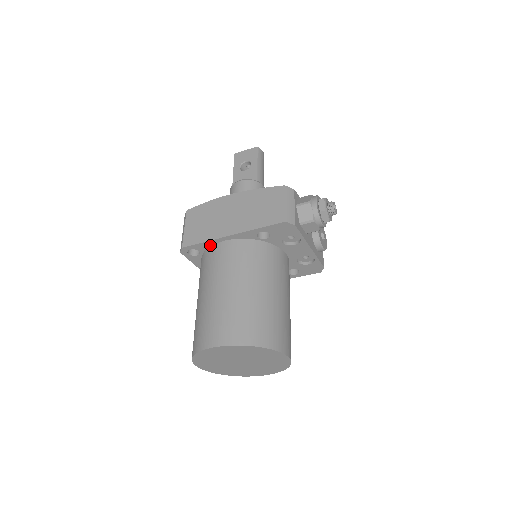
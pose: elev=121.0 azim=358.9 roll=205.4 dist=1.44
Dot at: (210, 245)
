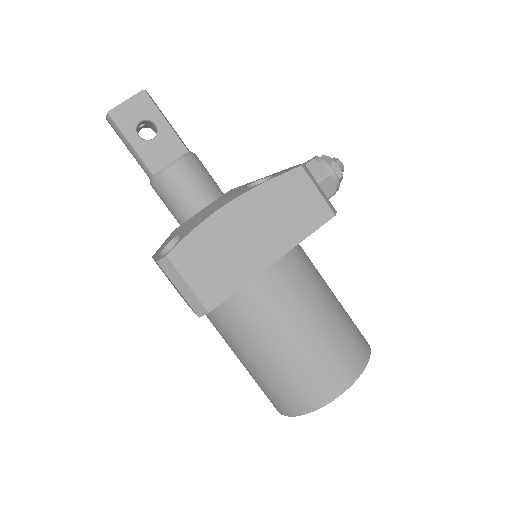
Dot at: occluded
